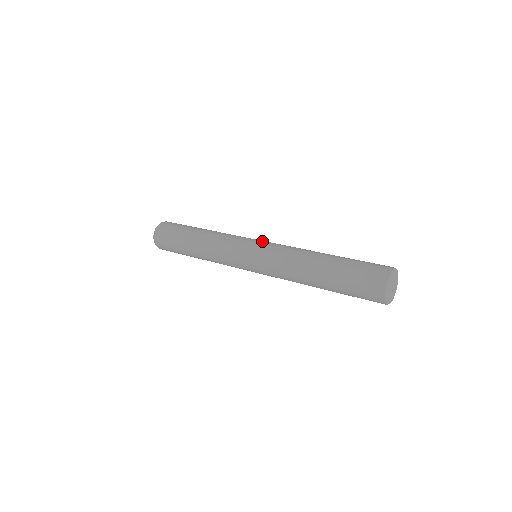
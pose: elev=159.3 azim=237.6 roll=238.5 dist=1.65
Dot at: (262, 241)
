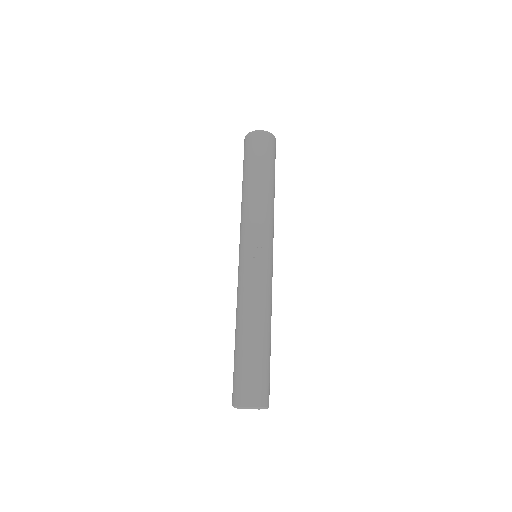
Dot at: (245, 258)
